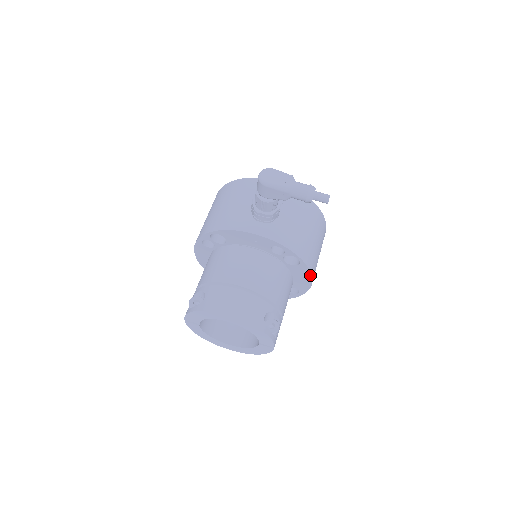
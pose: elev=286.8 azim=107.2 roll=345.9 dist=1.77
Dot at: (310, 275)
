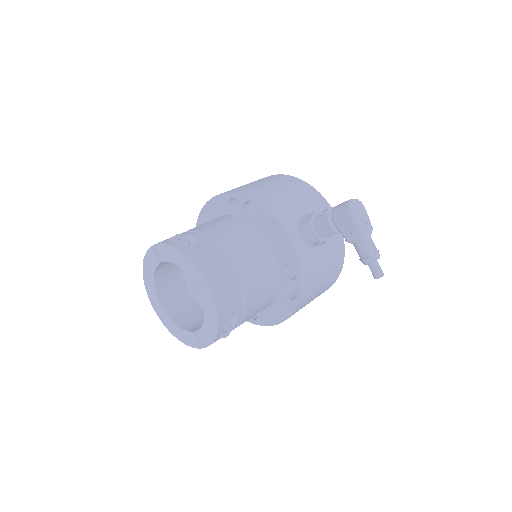
Dot at: (287, 317)
